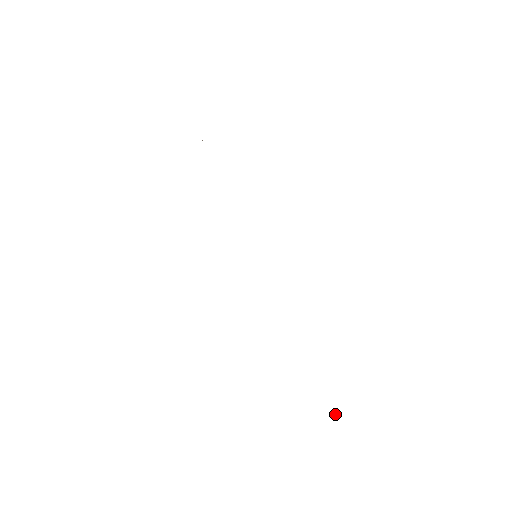
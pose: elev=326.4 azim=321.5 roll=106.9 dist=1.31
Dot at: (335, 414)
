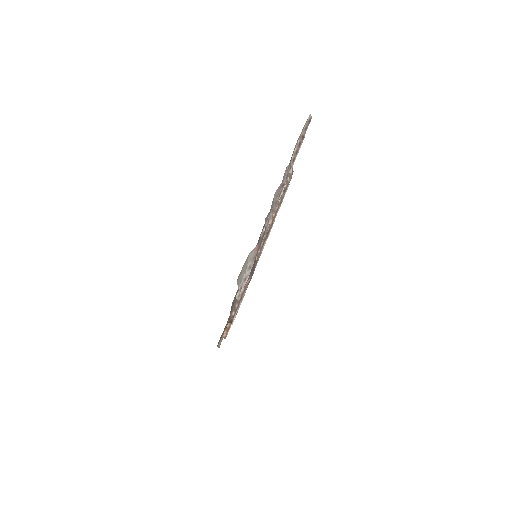
Dot at: (237, 281)
